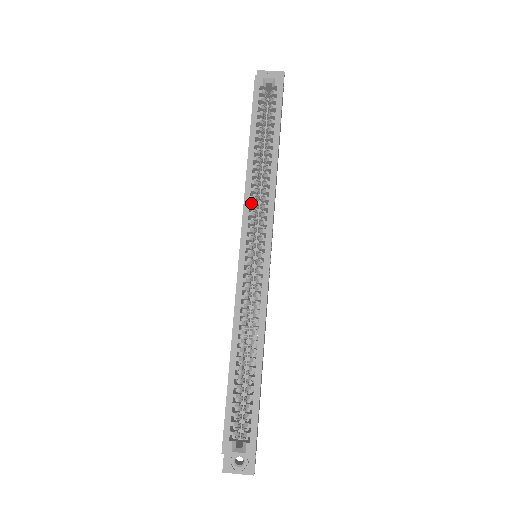
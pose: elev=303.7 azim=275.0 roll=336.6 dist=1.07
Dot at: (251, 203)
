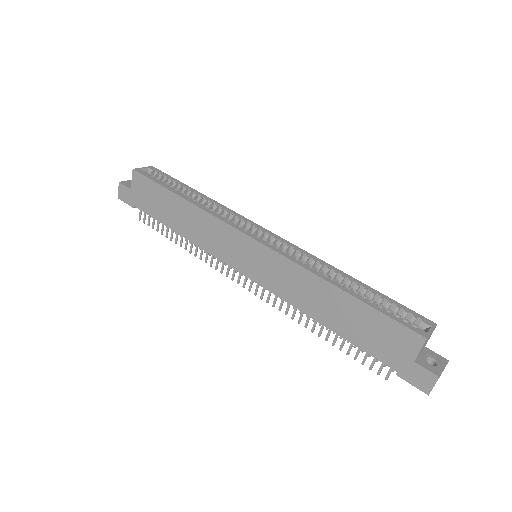
Dot at: occluded
